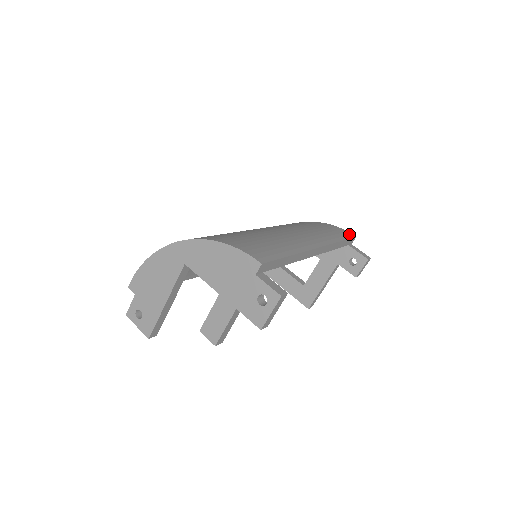
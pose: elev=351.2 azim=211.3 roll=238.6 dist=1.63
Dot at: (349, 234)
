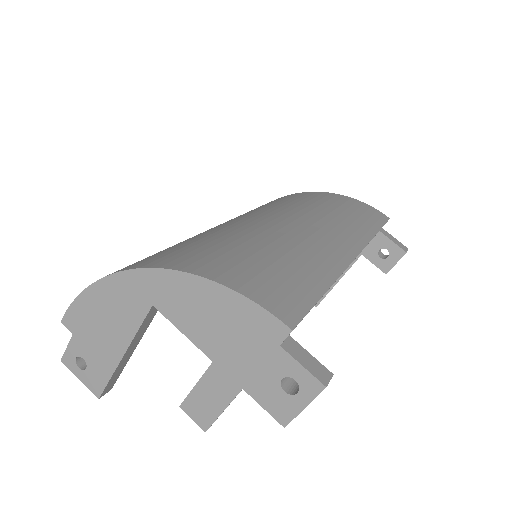
Dot at: (381, 215)
